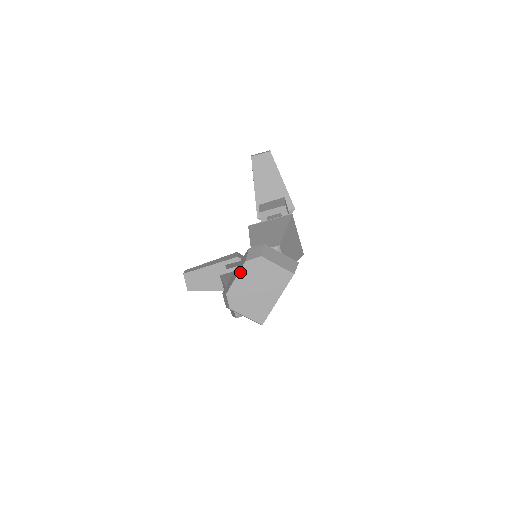
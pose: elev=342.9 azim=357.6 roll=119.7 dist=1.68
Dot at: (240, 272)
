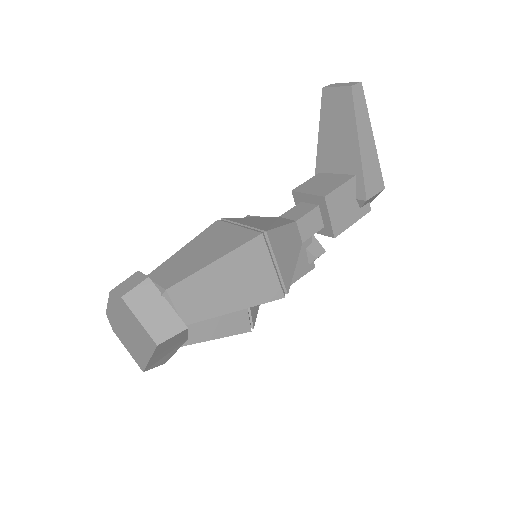
Dot at: (109, 300)
